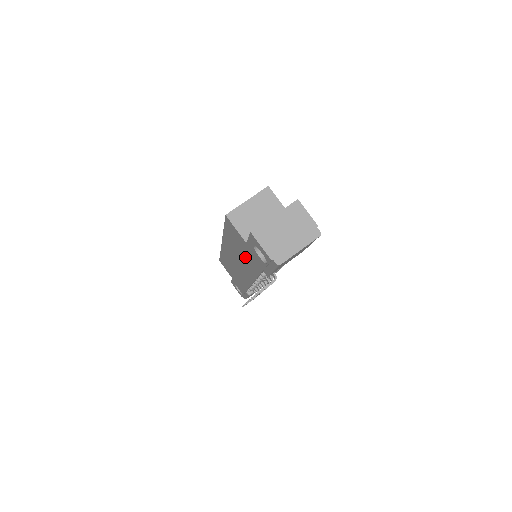
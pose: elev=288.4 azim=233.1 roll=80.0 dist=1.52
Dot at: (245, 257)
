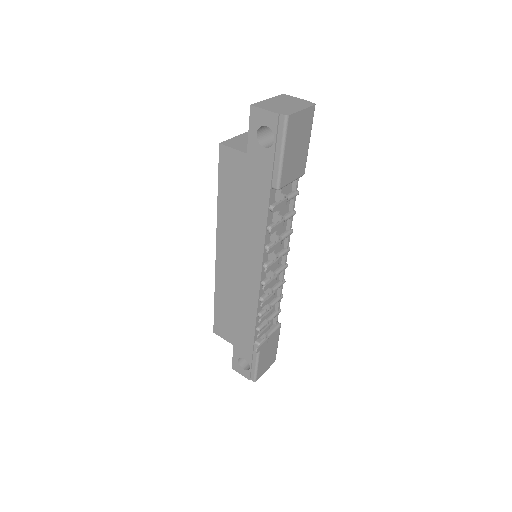
Dot at: (248, 204)
